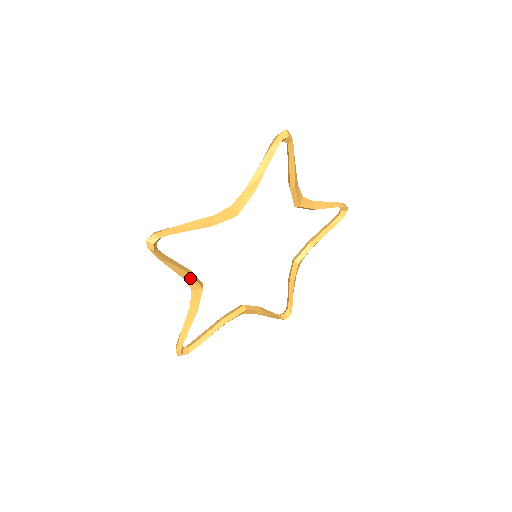
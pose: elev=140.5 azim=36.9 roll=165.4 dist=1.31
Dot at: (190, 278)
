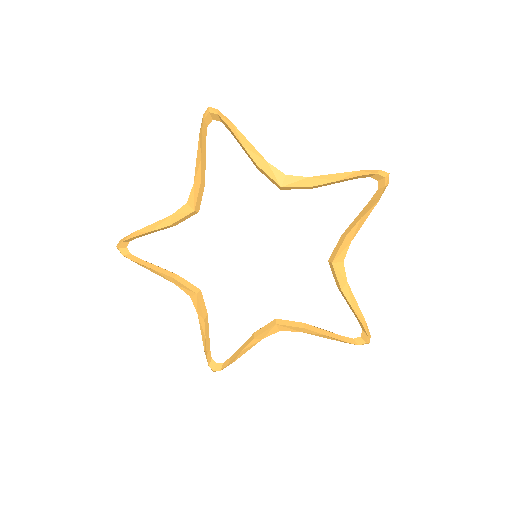
Dot at: (177, 282)
